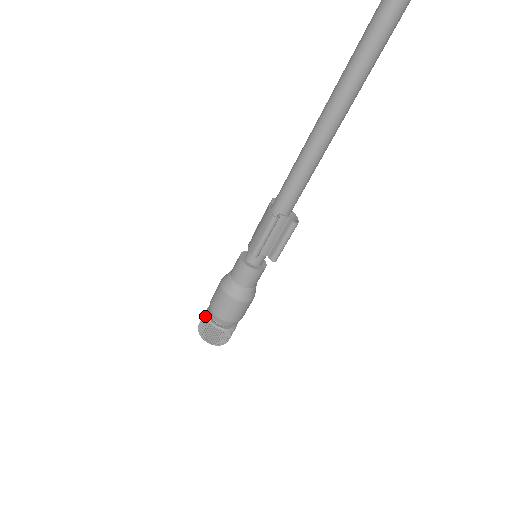
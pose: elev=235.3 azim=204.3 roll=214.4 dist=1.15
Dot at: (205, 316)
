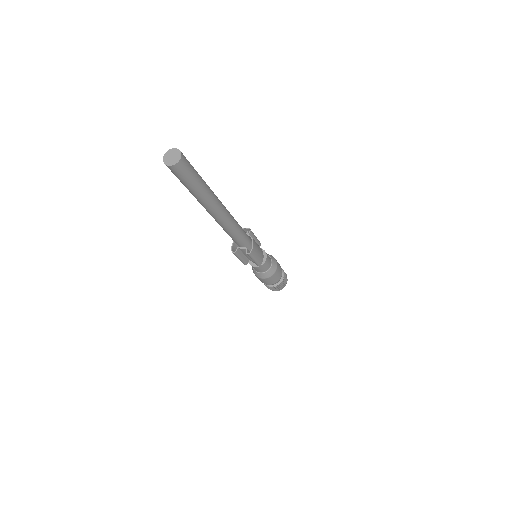
Dot at: occluded
